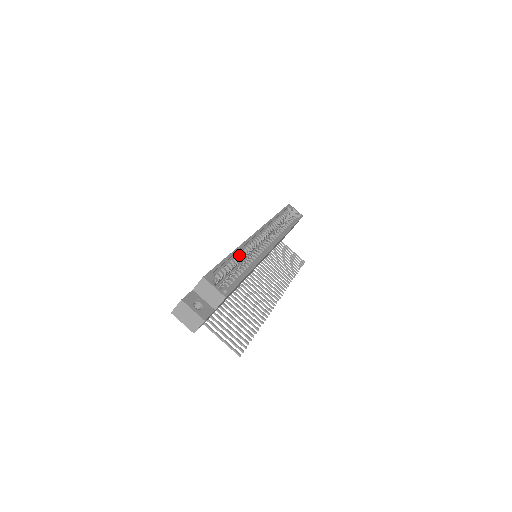
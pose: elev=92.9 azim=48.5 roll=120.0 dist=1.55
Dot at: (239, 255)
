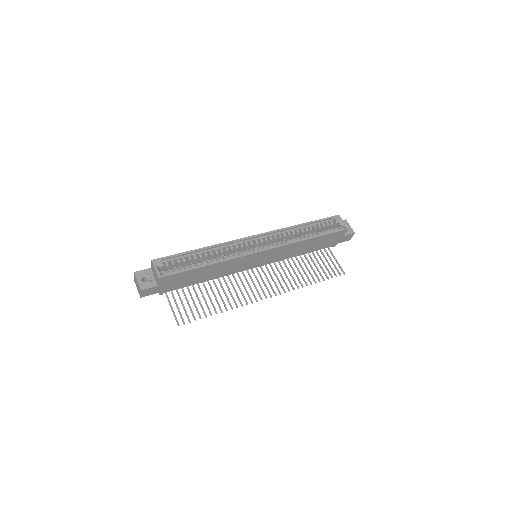
Dot at: (215, 251)
